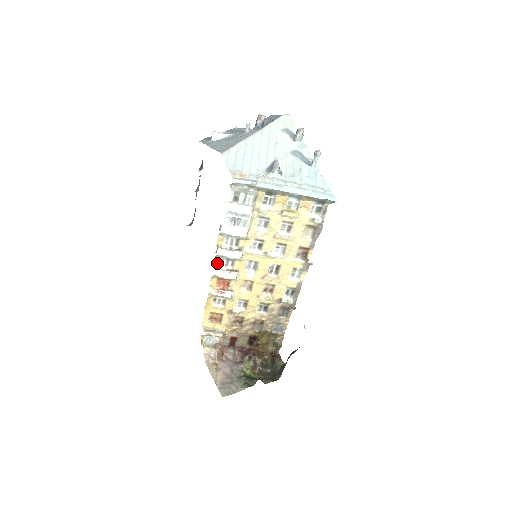
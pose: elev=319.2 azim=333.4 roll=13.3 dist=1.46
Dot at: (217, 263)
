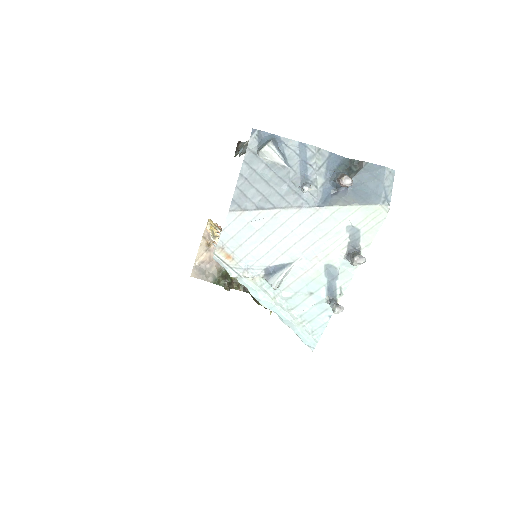
Dot at: (215, 232)
